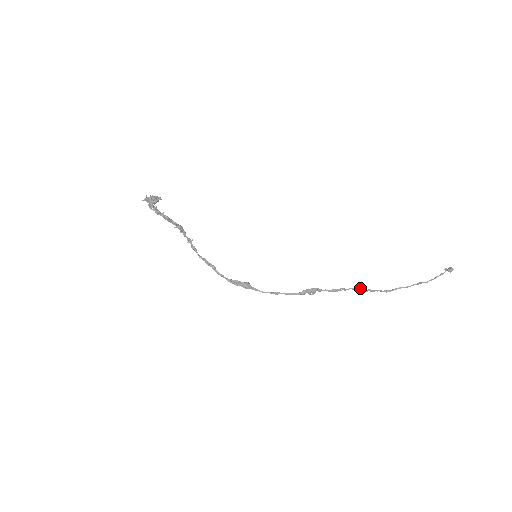
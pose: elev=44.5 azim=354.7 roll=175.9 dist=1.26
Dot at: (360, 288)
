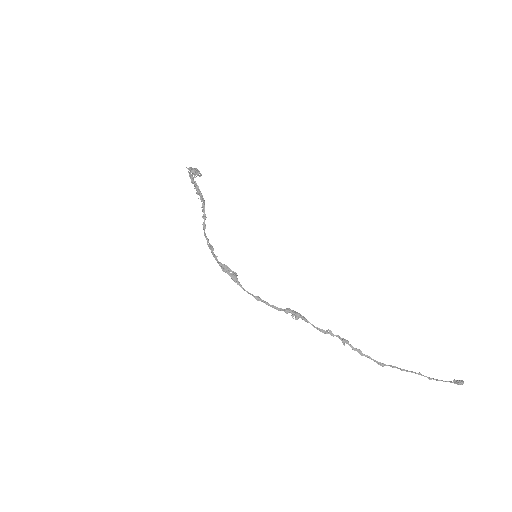
Dot at: occluded
